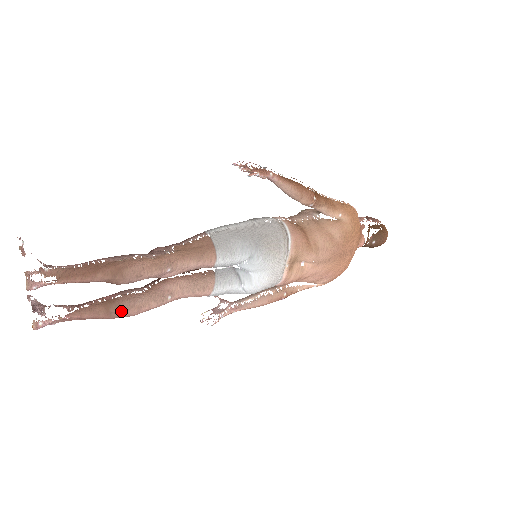
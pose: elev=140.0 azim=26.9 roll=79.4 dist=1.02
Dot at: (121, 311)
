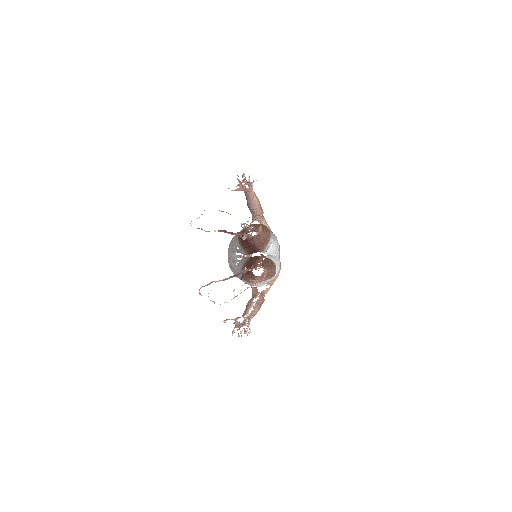
Dot at: (274, 267)
